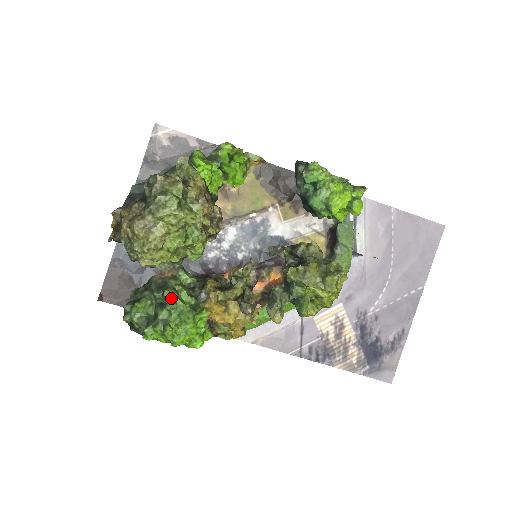
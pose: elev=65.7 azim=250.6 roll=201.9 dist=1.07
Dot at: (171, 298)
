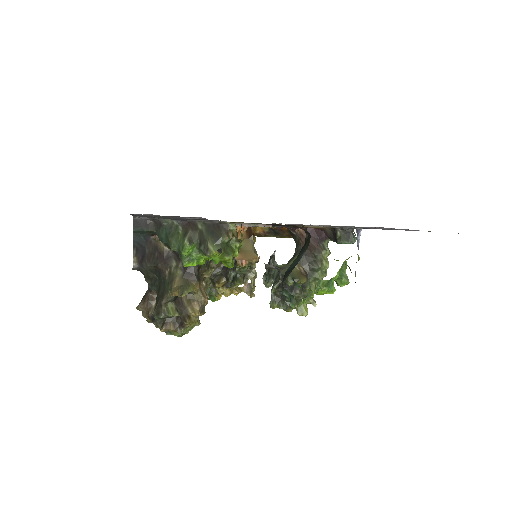
Dot at: occluded
